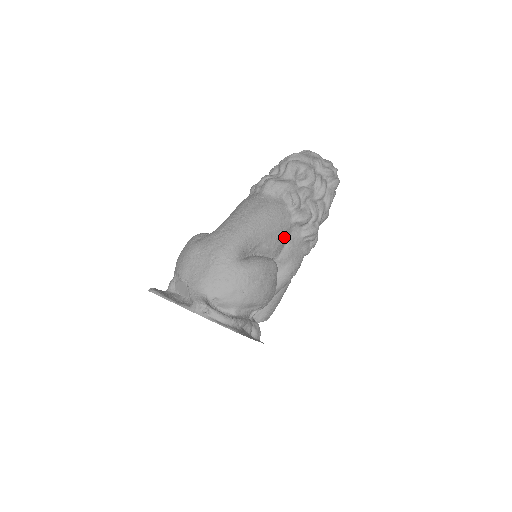
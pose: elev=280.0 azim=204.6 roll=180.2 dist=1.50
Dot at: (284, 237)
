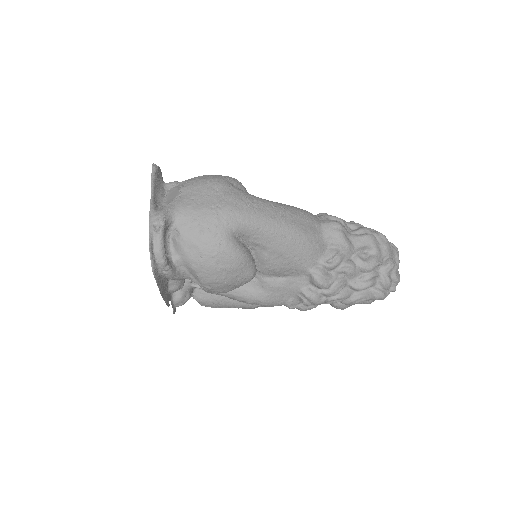
Dot at: (288, 271)
